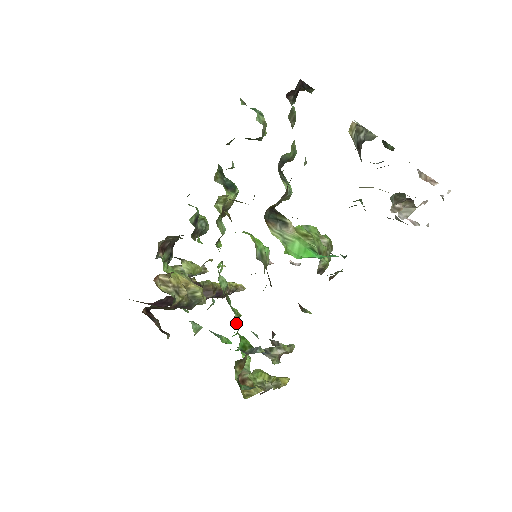
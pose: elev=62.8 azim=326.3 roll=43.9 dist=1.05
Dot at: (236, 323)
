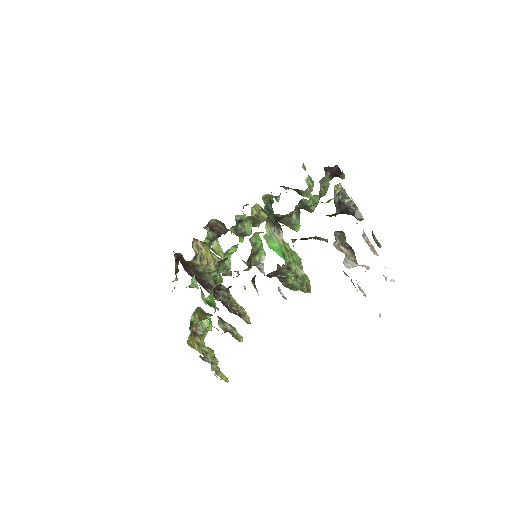
Dot at: (216, 283)
